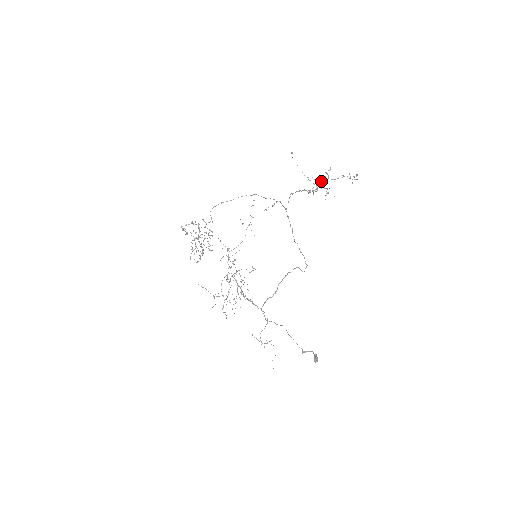
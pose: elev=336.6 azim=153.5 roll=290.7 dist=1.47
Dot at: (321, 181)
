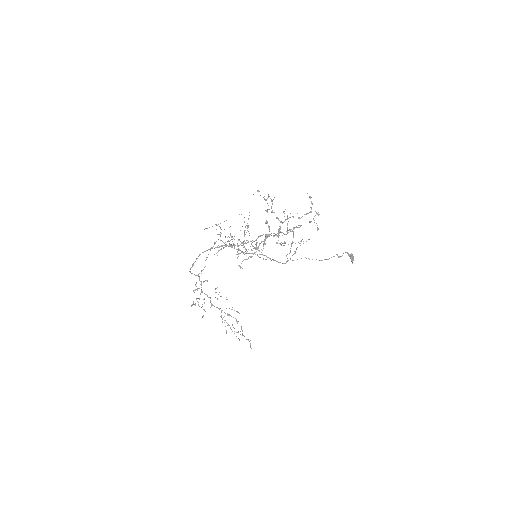
Dot at: (279, 233)
